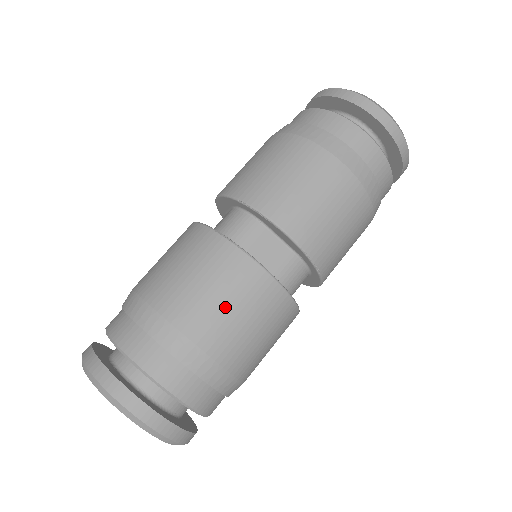
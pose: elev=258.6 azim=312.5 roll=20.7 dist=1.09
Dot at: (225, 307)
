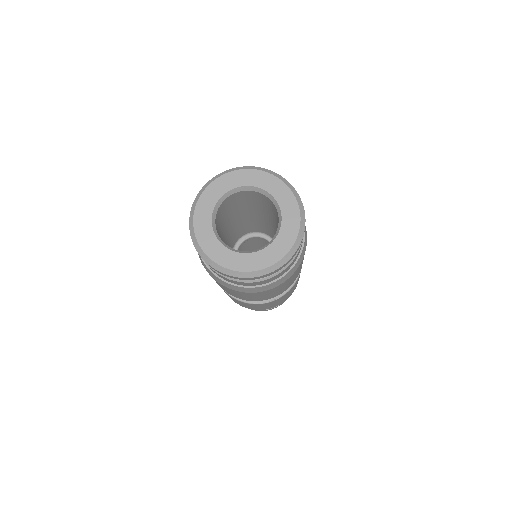
Dot at: occluded
